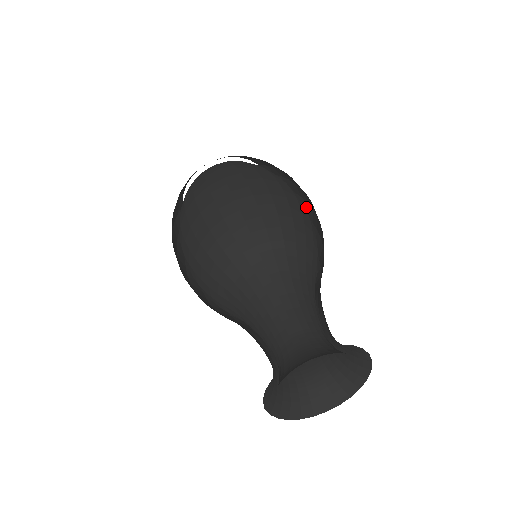
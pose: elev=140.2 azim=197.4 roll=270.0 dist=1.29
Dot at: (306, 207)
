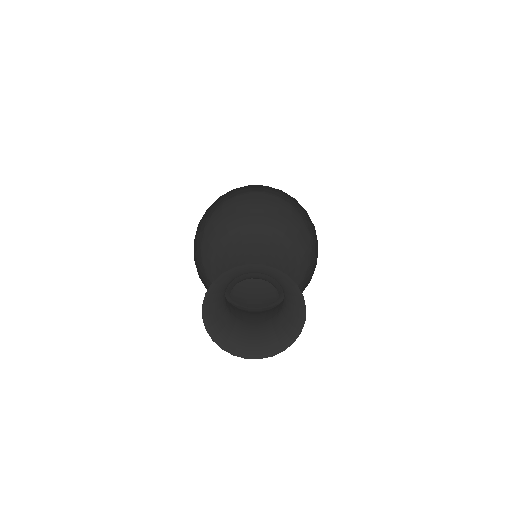
Dot at: occluded
